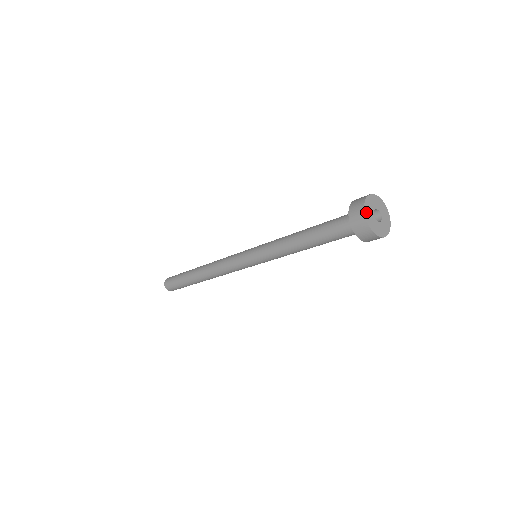
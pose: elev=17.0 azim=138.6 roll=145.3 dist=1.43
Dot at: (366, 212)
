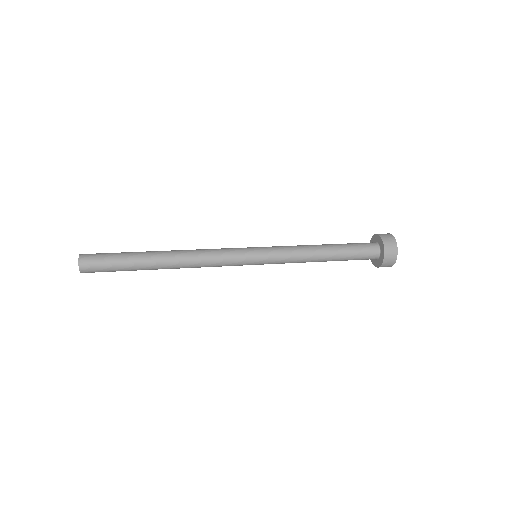
Dot at: (395, 242)
